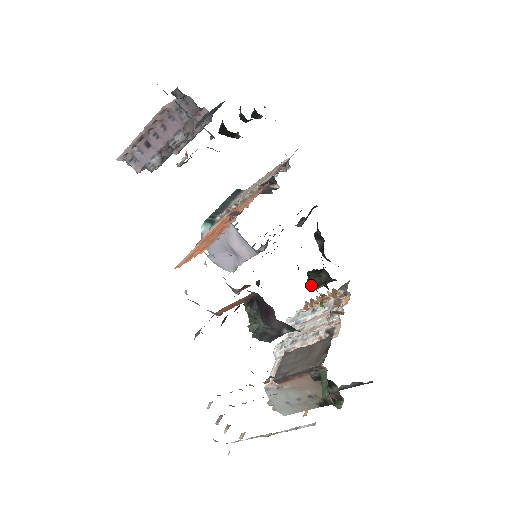
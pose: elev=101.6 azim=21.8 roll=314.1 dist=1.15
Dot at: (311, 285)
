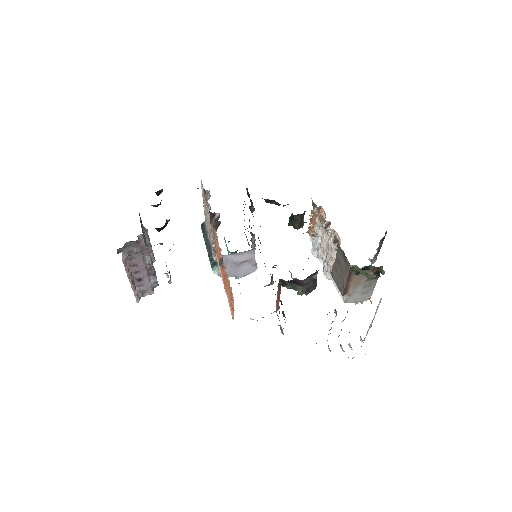
Dot at: (298, 228)
